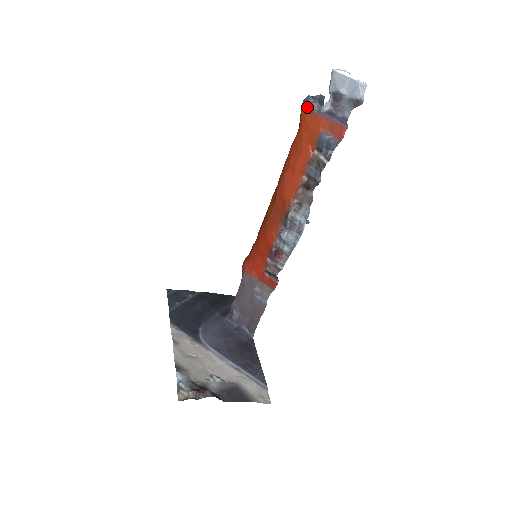
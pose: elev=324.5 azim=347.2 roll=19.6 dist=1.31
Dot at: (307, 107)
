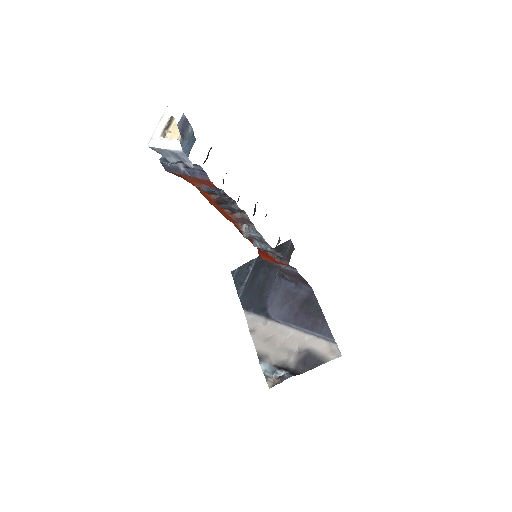
Dot at: (168, 171)
